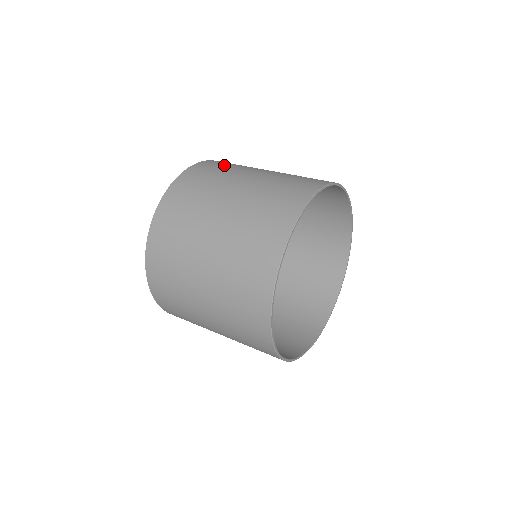
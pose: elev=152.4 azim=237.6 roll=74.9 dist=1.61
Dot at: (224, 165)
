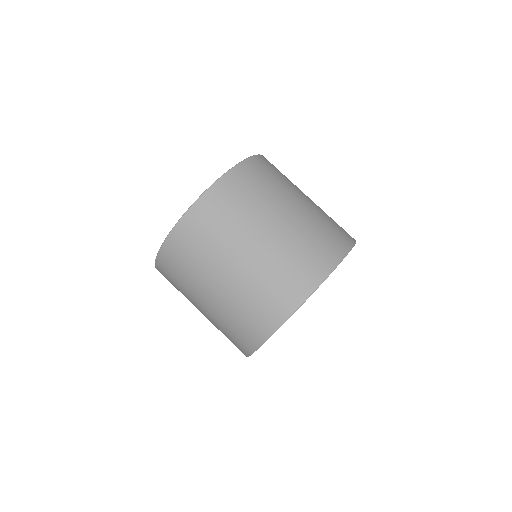
Dot at: (216, 222)
